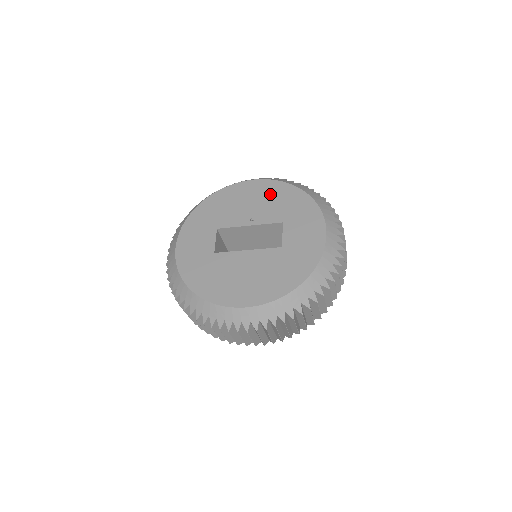
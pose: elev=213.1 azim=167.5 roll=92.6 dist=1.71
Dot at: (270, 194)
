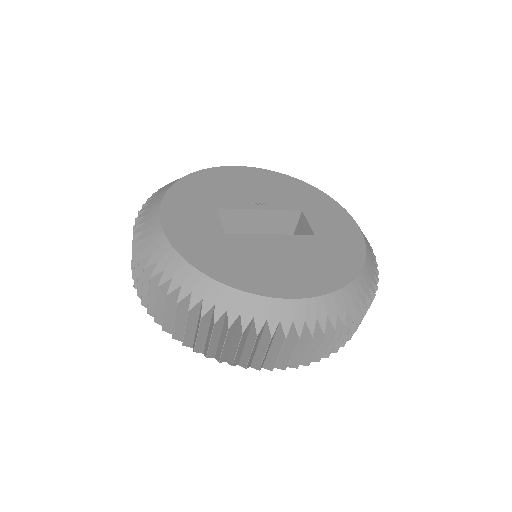
Dot at: (272, 182)
